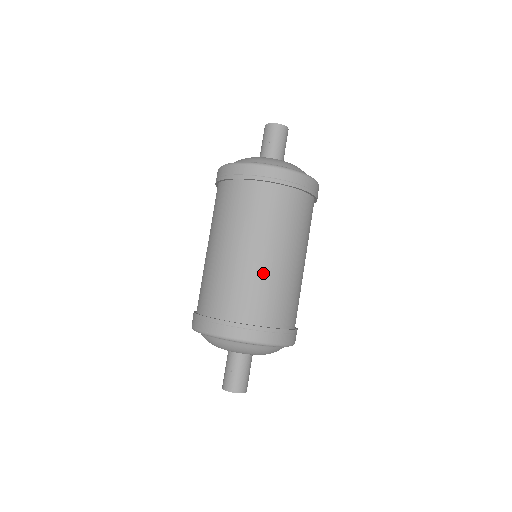
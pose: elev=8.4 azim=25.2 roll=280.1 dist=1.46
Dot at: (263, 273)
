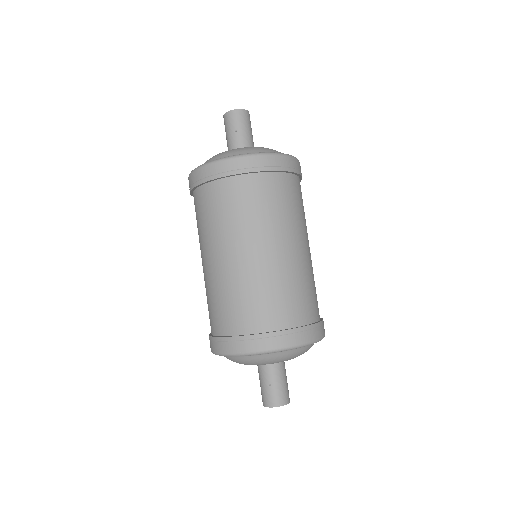
Dot at: (283, 271)
